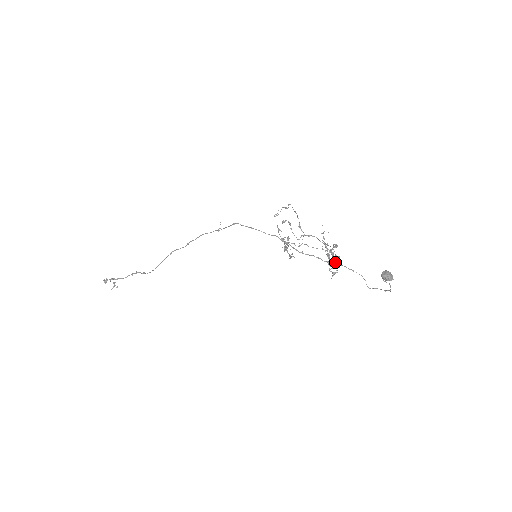
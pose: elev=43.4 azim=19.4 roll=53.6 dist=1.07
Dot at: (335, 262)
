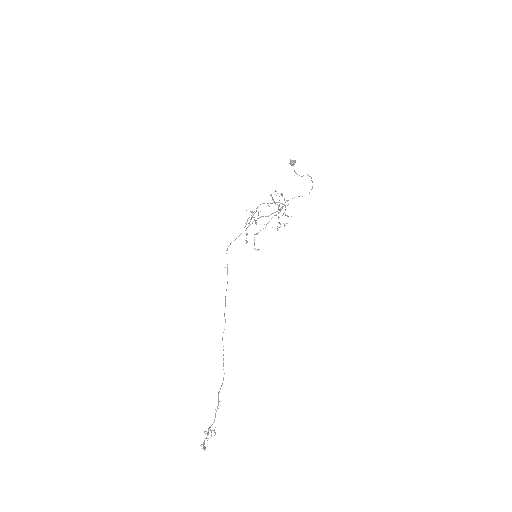
Dot at: (283, 204)
